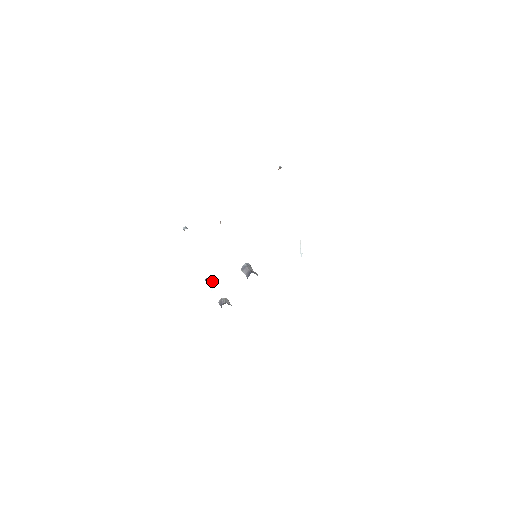
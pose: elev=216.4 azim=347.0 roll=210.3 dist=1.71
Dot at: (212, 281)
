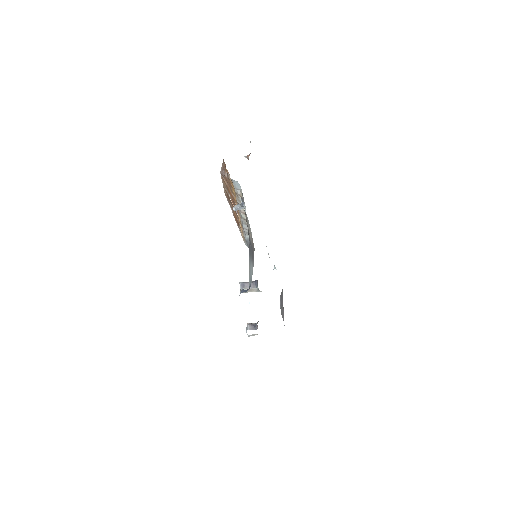
Dot at: occluded
